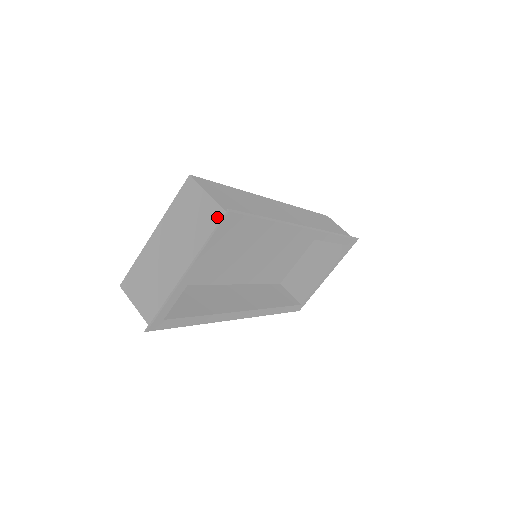
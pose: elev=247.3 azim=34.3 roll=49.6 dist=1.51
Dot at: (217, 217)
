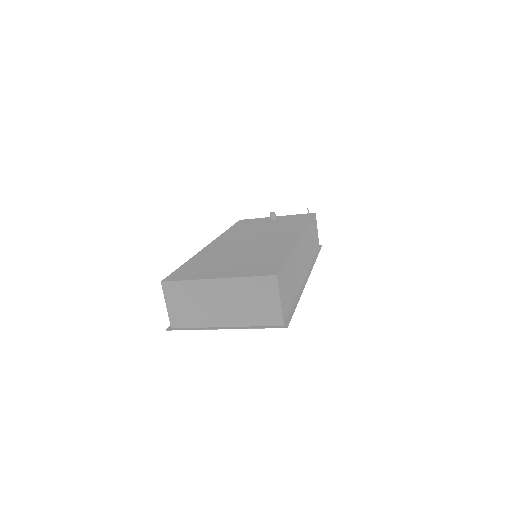
Dot at: (275, 320)
